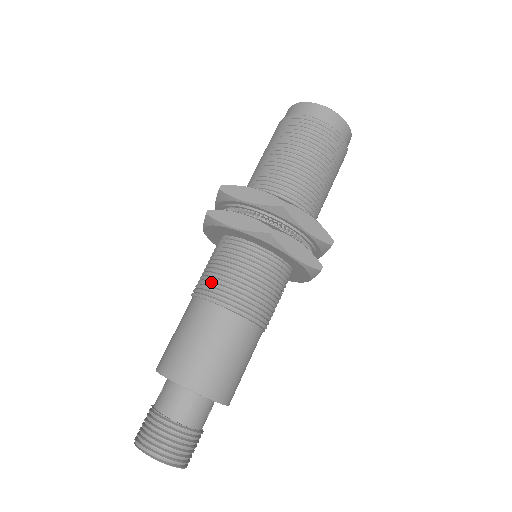
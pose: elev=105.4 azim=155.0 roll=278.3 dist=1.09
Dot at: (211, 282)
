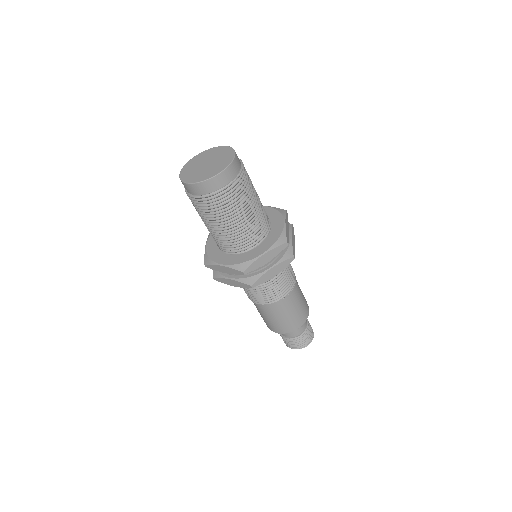
Dot at: (275, 295)
